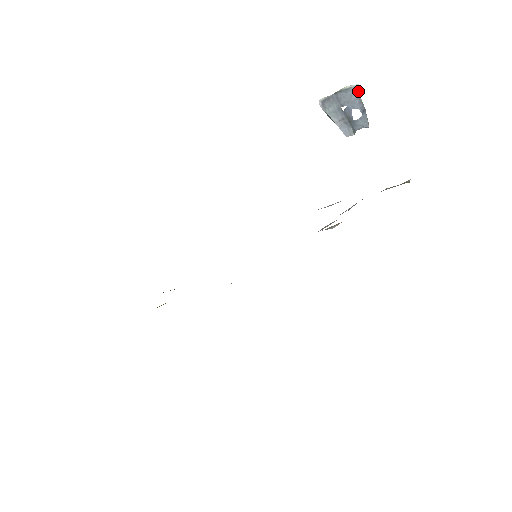
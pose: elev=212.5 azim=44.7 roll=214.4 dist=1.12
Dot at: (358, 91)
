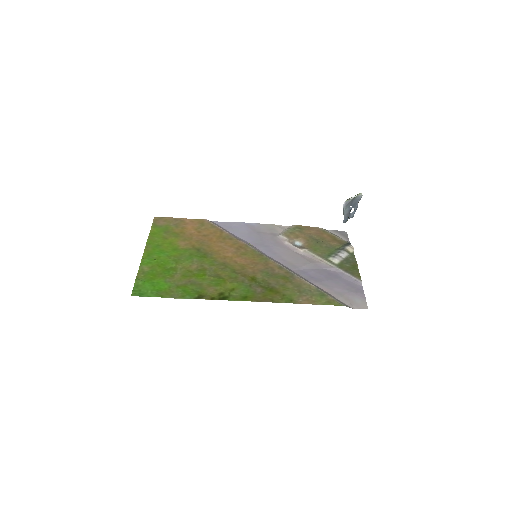
Dot at: (360, 198)
